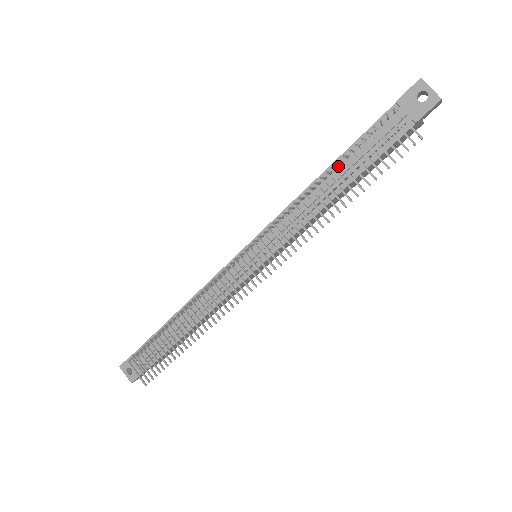
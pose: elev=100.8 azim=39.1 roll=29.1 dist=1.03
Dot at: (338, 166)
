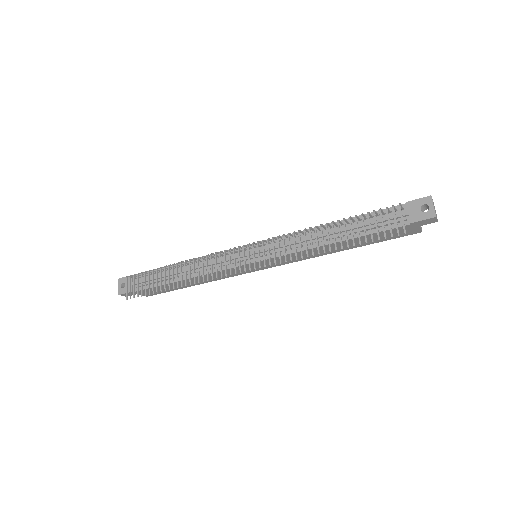
Dot at: occluded
